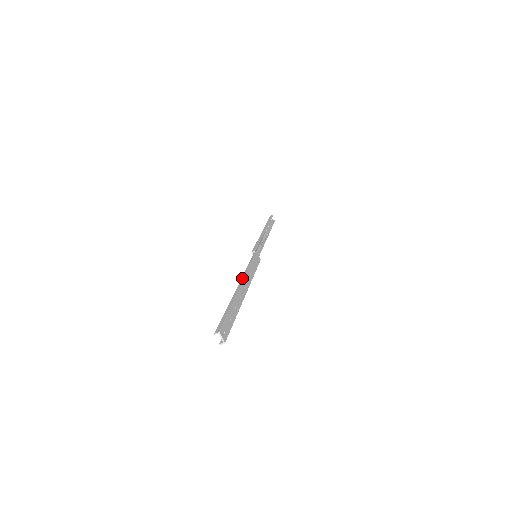
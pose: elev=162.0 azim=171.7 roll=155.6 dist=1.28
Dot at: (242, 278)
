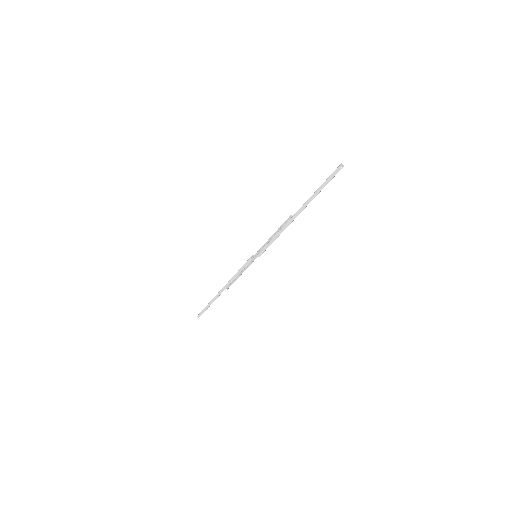
Dot at: occluded
